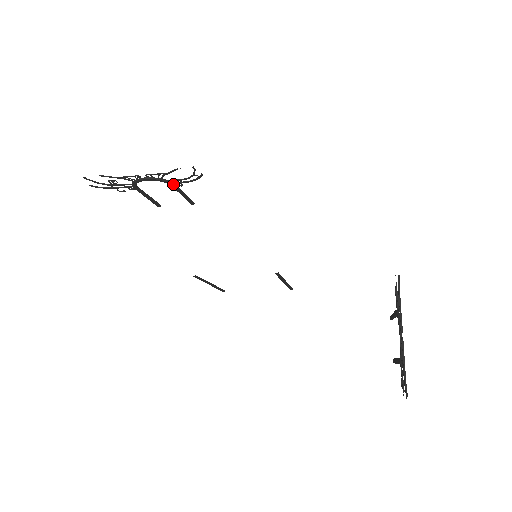
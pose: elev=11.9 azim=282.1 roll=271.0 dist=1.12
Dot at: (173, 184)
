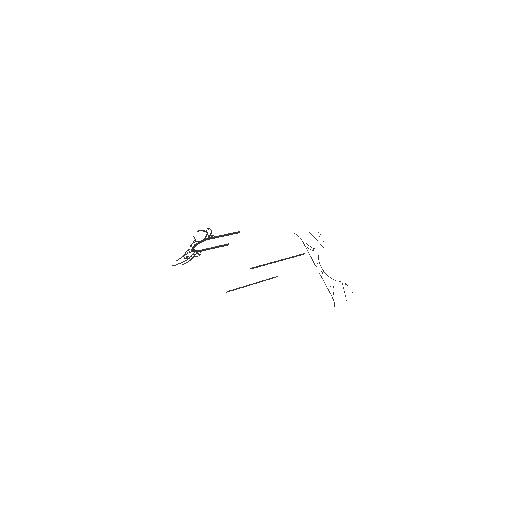
Dot at: (208, 239)
